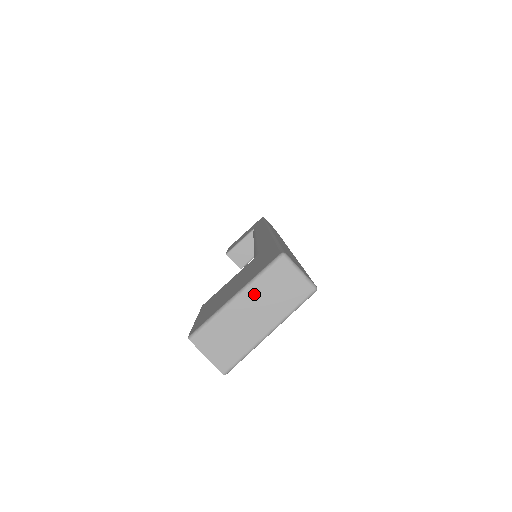
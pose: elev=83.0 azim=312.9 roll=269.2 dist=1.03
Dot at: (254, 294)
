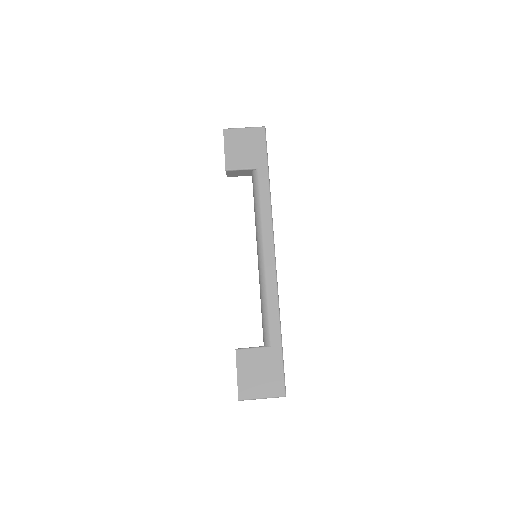
Dot at: occluded
